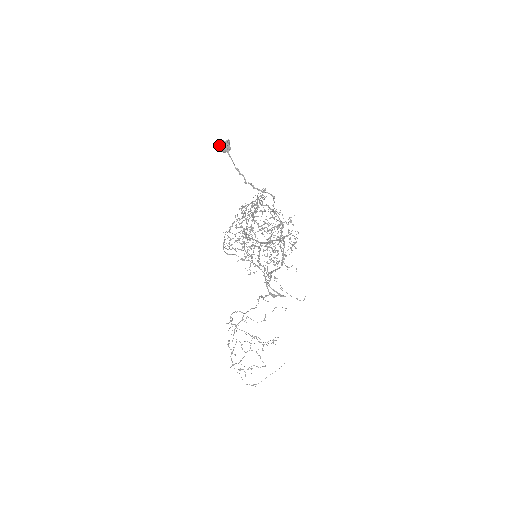
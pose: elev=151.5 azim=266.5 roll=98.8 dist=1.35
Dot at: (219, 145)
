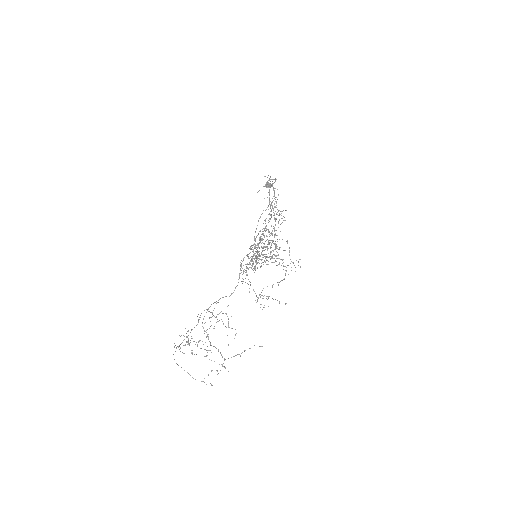
Dot at: occluded
